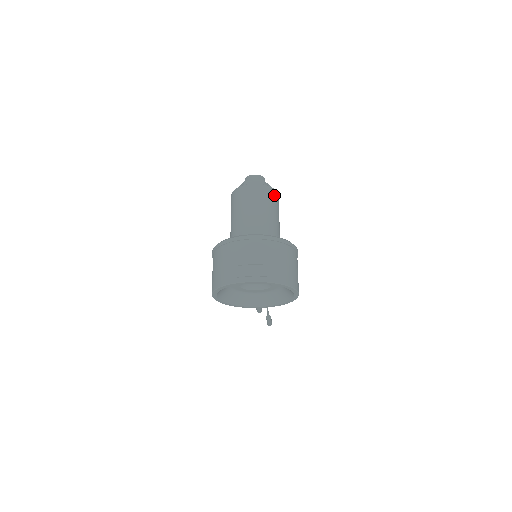
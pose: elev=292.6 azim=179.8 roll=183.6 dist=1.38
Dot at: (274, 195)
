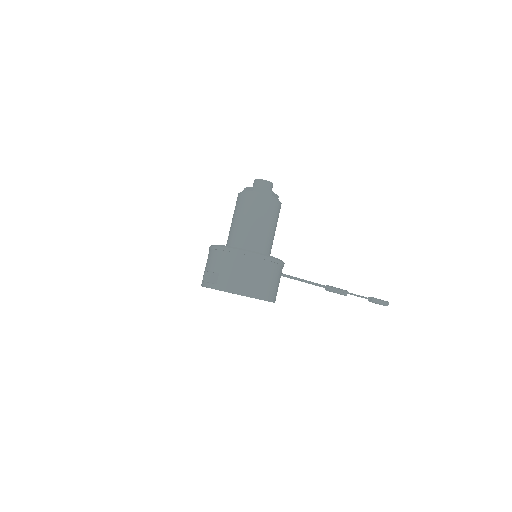
Dot at: (259, 201)
